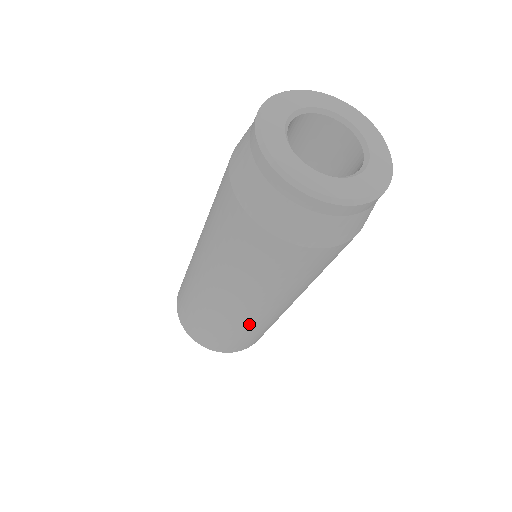
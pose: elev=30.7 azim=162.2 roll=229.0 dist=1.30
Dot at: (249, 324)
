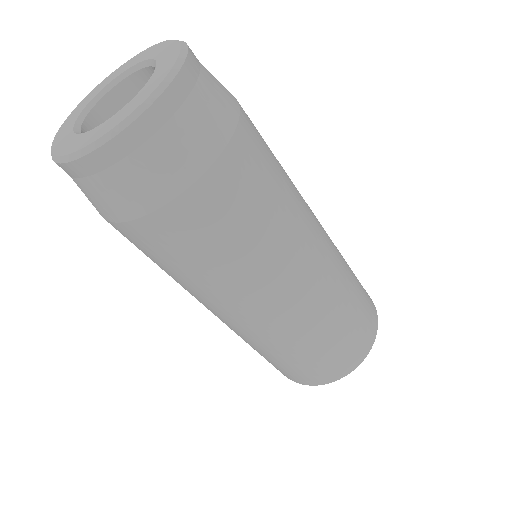
Dot at: (276, 337)
